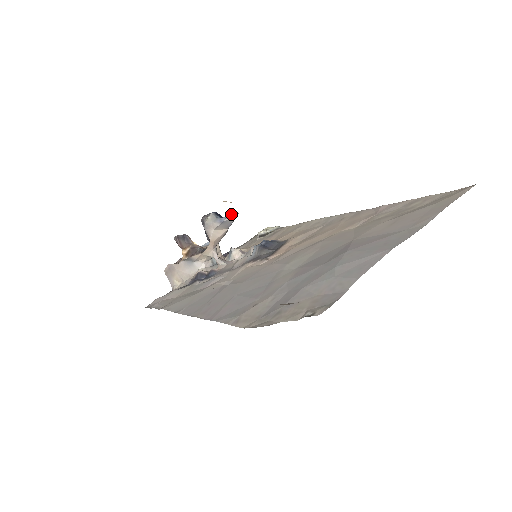
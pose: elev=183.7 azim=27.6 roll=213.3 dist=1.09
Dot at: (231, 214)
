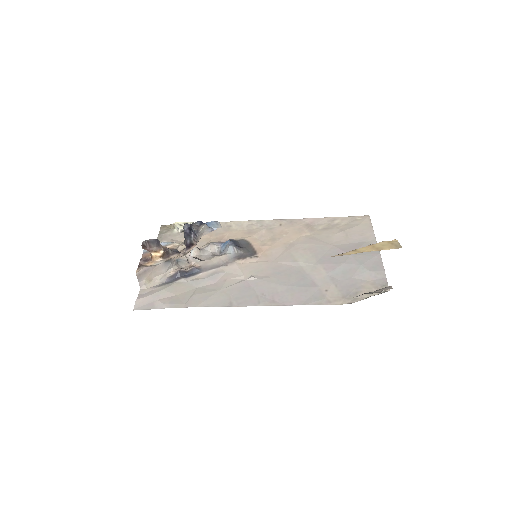
Dot at: (216, 224)
